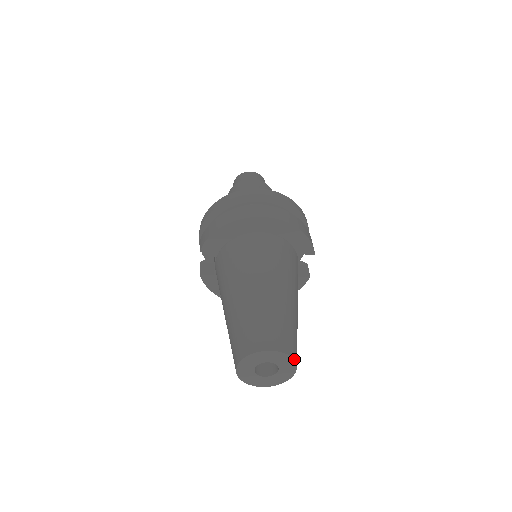
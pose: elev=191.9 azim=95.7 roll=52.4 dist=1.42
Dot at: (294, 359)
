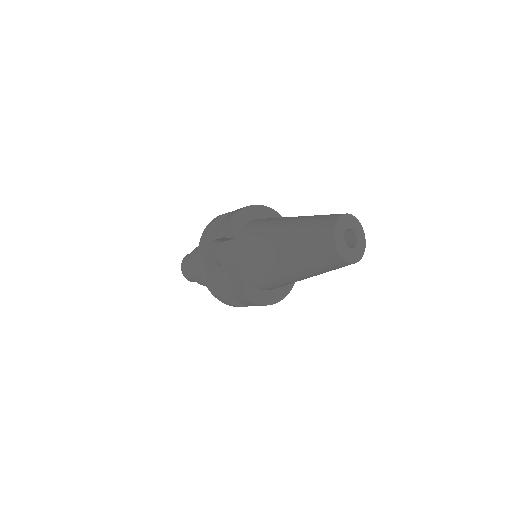
Dot at: (362, 228)
